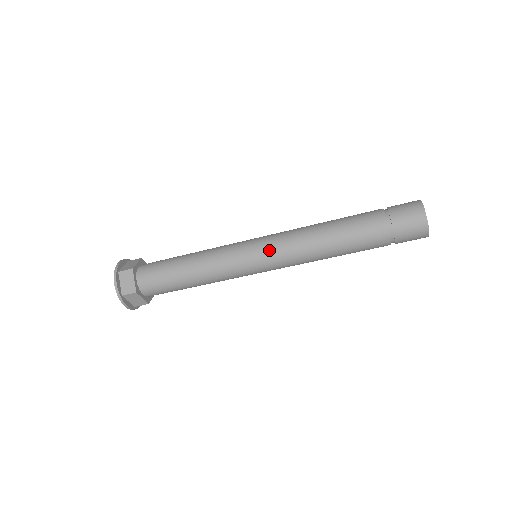
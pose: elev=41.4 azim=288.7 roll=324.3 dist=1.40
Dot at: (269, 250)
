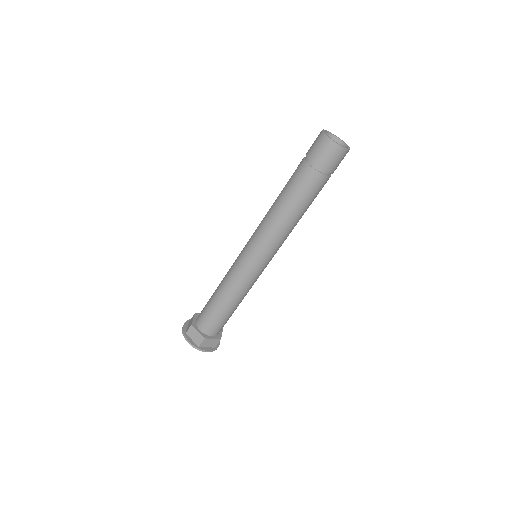
Dot at: (256, 247)
